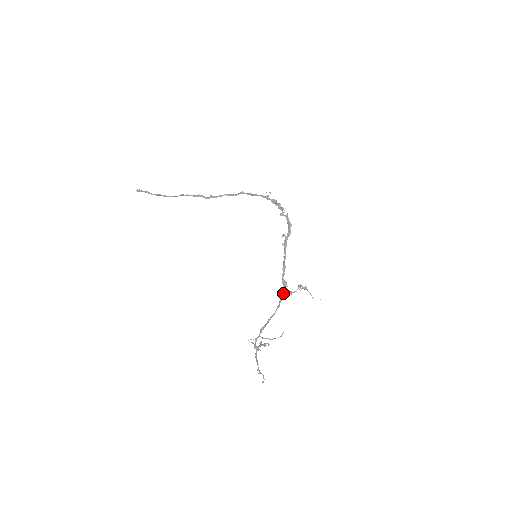
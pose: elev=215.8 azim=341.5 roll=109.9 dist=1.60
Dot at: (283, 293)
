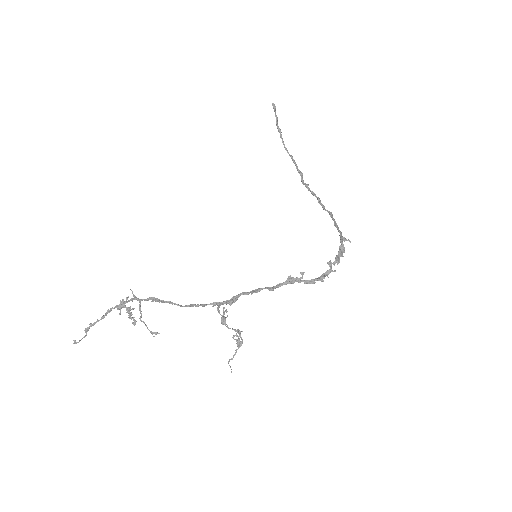
Dot at: (218, 306)
